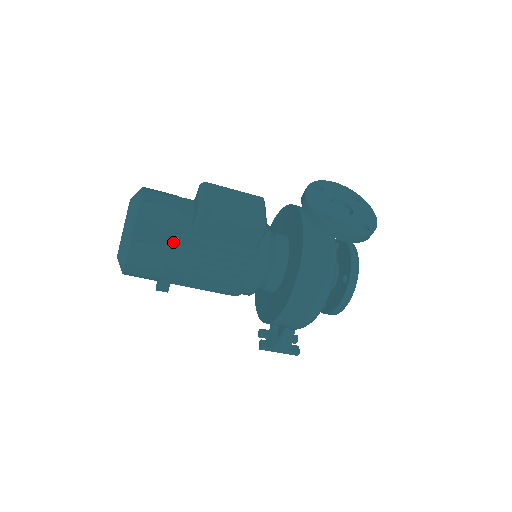
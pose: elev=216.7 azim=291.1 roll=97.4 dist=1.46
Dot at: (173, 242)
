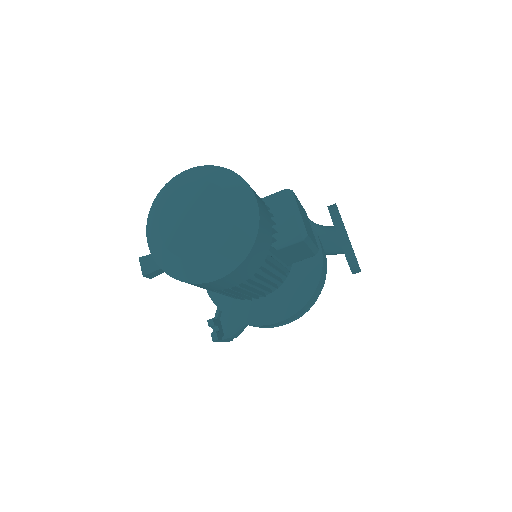
Dot at: (263, 260)
